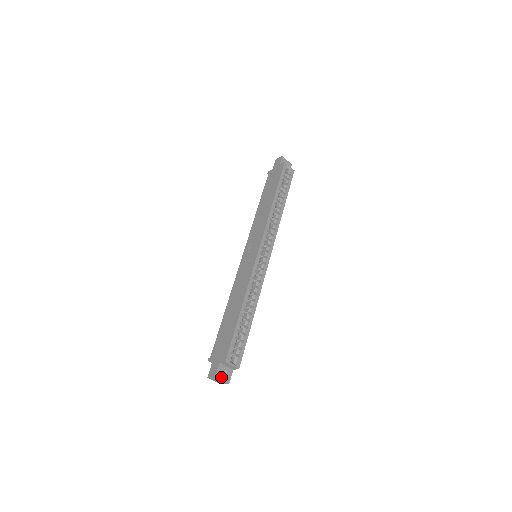
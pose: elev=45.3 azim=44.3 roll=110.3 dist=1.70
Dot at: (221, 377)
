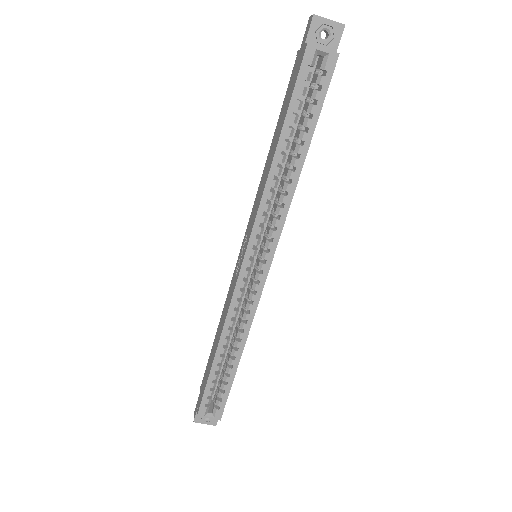
Dot at: (203, 421)
